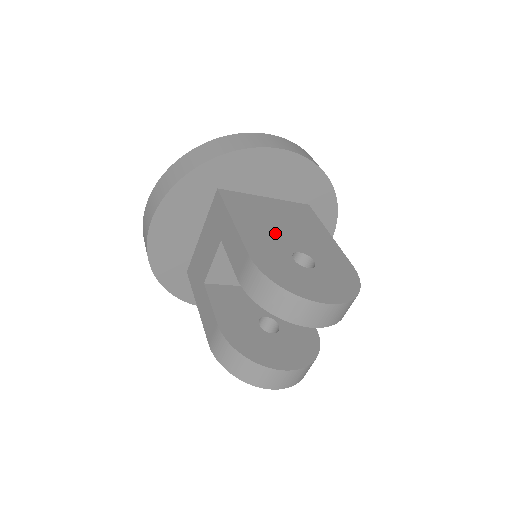
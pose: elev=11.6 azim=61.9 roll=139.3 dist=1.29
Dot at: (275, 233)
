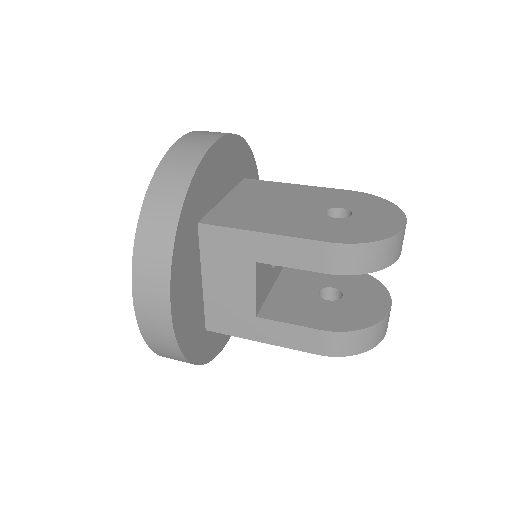
Dot at: (291, 214)
